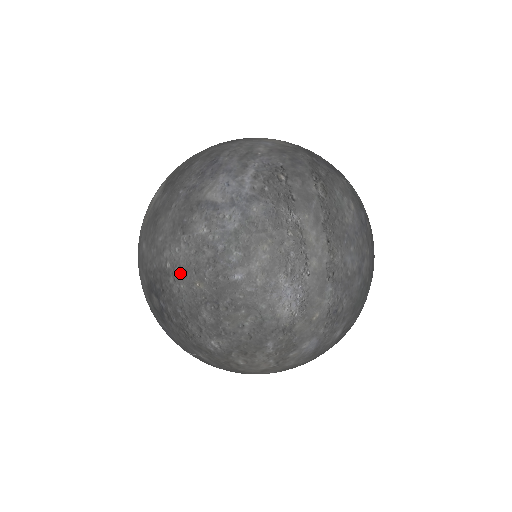
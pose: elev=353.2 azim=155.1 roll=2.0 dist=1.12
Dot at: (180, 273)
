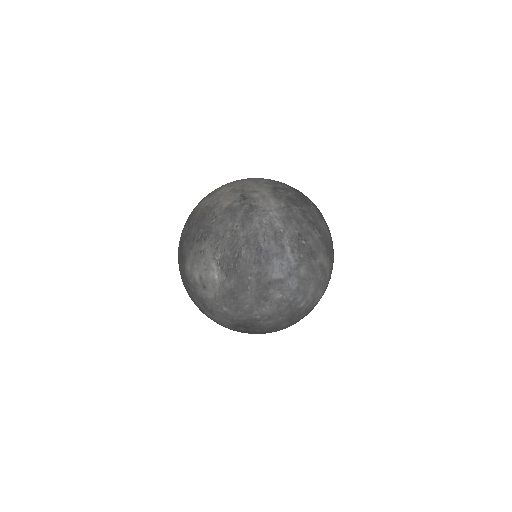
Dot at: (268, 318)
